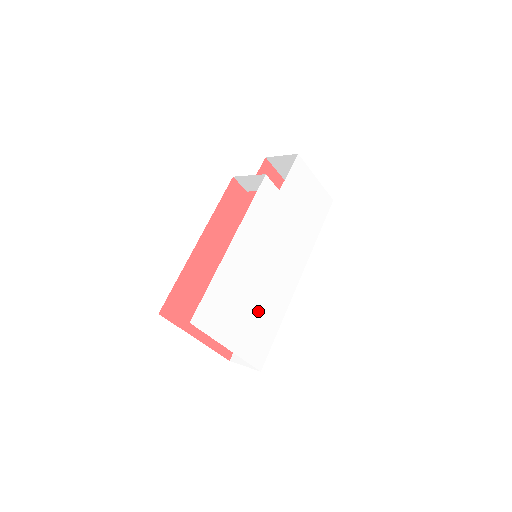
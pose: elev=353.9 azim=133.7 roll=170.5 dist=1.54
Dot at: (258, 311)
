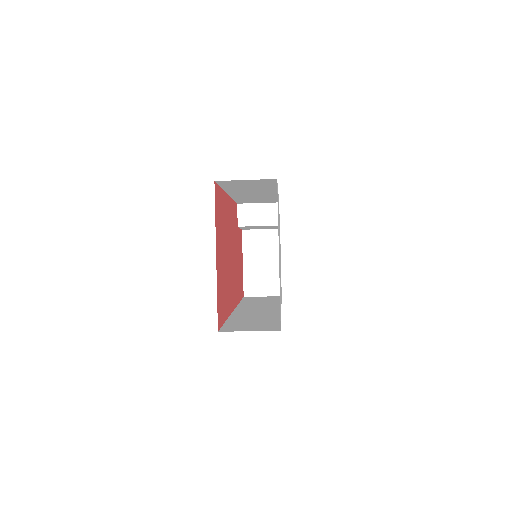
Dot at: occluded
